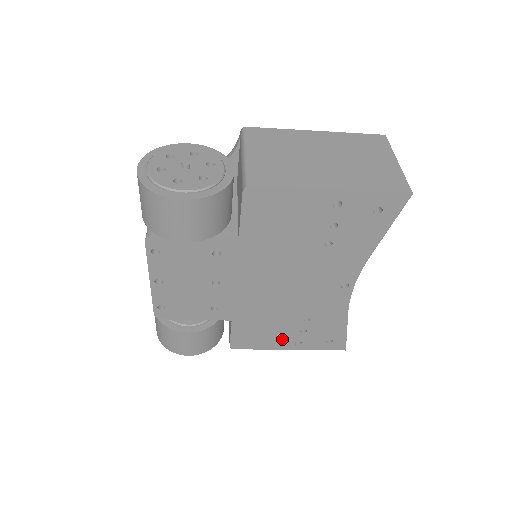
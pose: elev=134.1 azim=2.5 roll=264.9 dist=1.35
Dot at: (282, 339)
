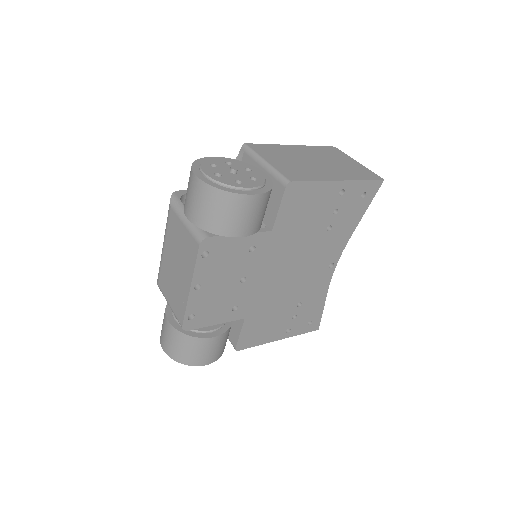
Dot at: (277, 329)
